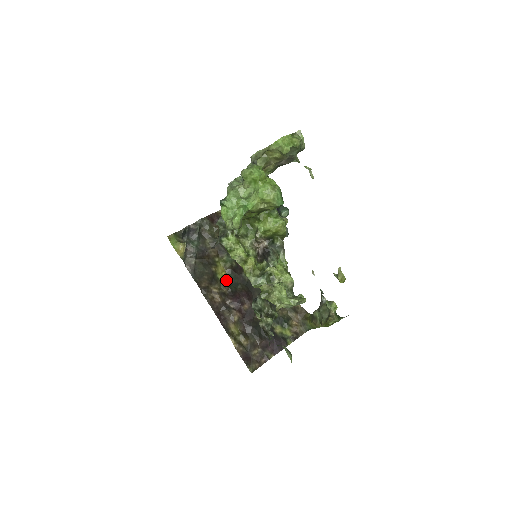
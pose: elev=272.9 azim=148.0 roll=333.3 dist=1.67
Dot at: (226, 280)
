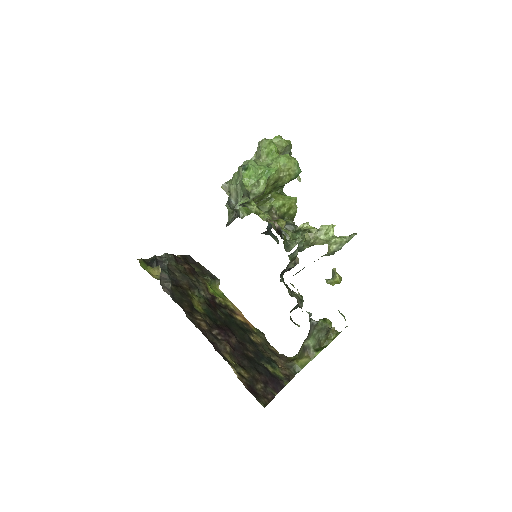
Dot at: (205, 313)
